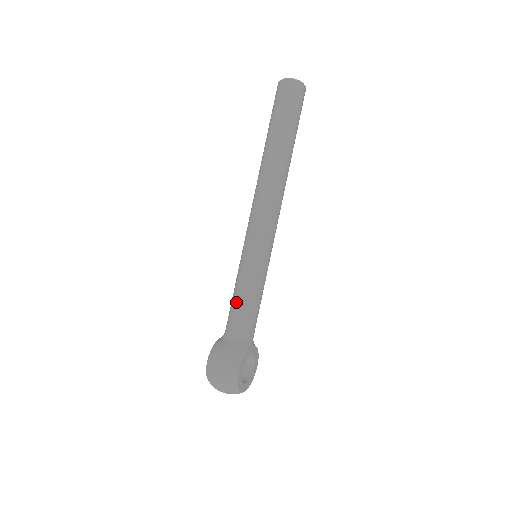
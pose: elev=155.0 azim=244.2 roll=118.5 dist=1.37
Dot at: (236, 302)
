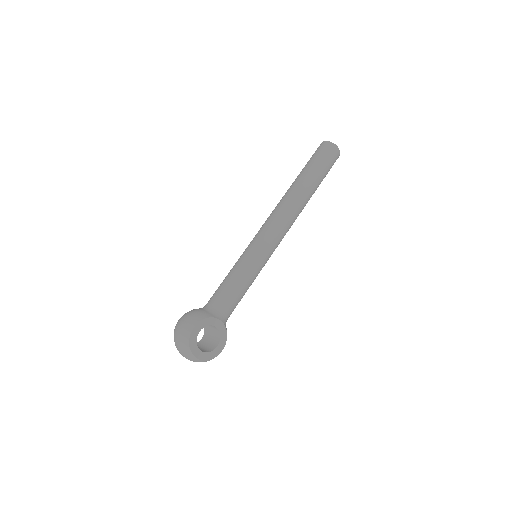
Dot at: (223, 281)
